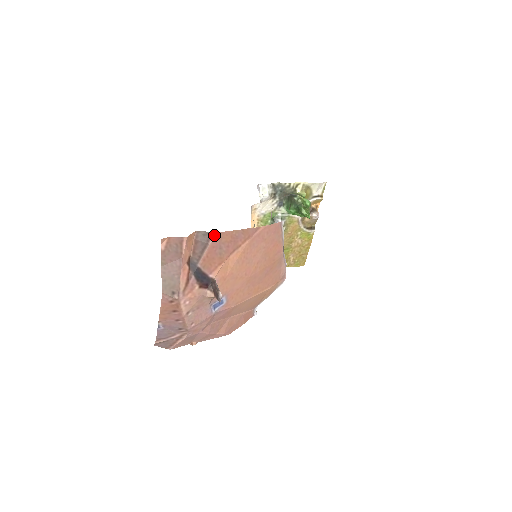
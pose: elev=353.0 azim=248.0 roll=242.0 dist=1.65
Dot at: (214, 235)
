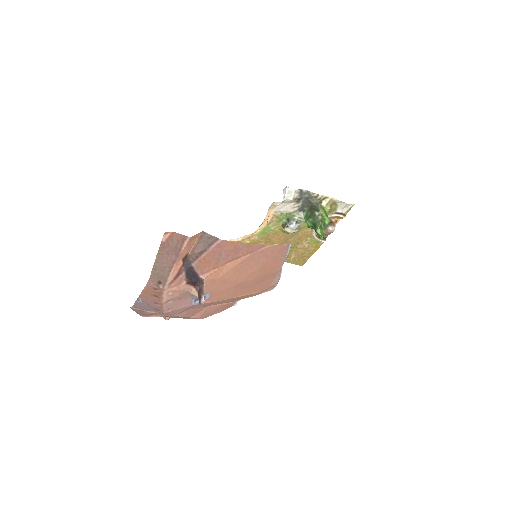
Dot at: (218, 241)
